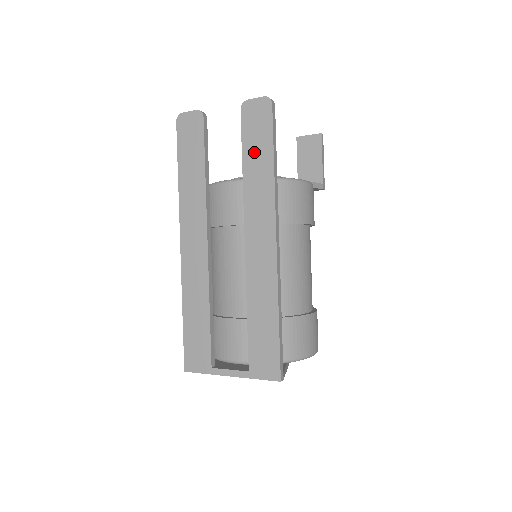
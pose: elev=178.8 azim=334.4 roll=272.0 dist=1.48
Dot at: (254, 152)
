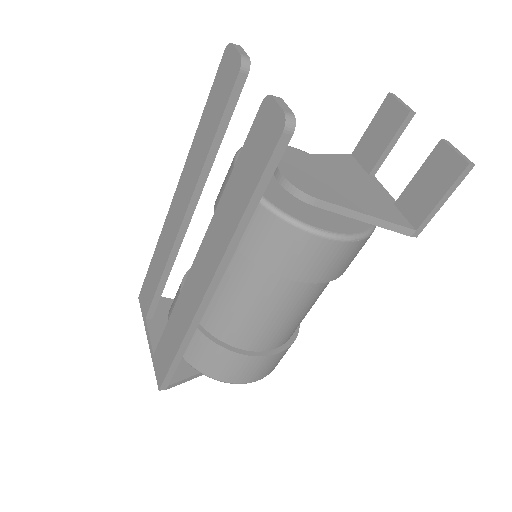
Dot at: (242, 175)
